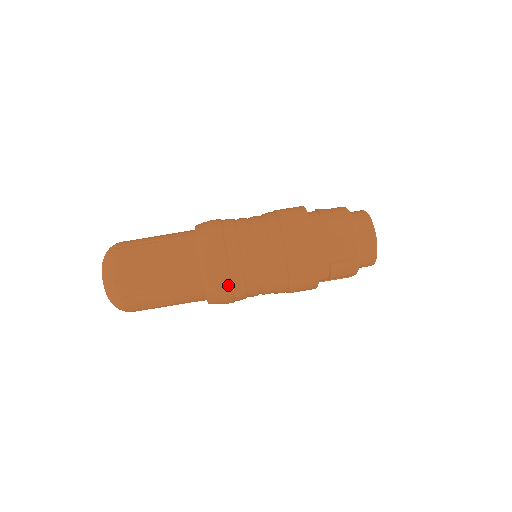
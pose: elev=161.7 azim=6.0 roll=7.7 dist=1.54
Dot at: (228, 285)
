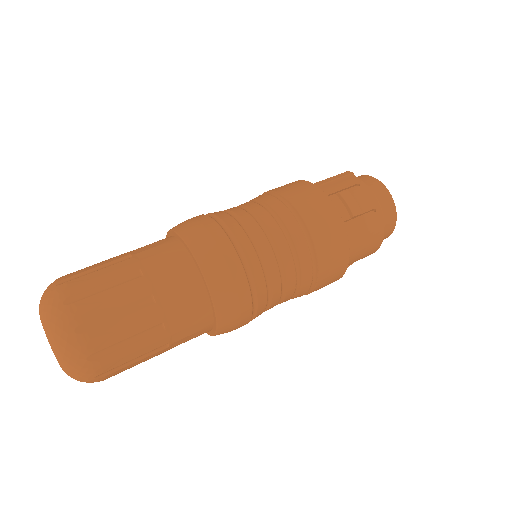
Dot at: occluded
